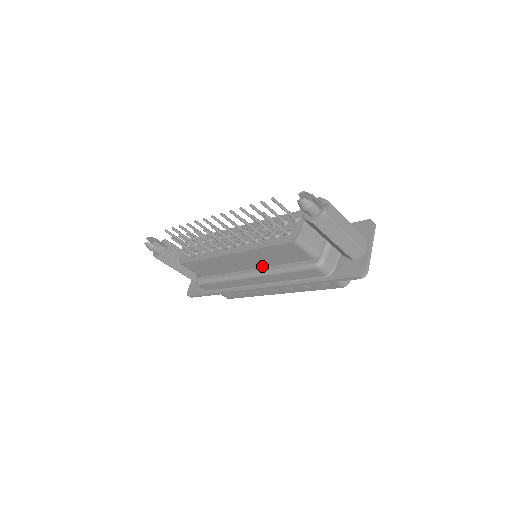
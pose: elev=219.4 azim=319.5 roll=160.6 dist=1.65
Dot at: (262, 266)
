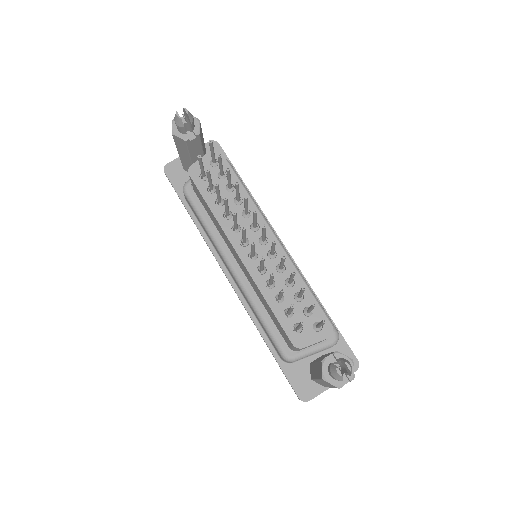
Dot at: (250, 282)
